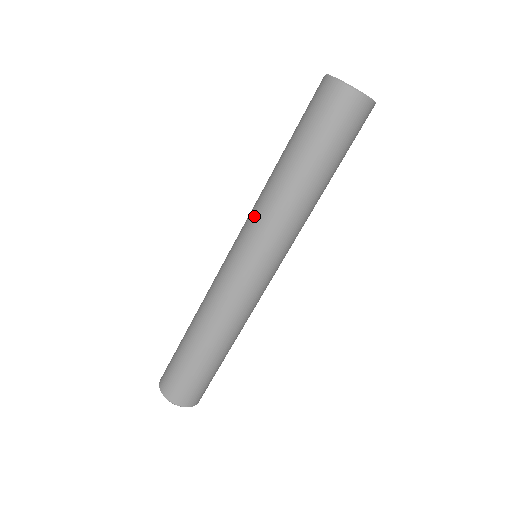
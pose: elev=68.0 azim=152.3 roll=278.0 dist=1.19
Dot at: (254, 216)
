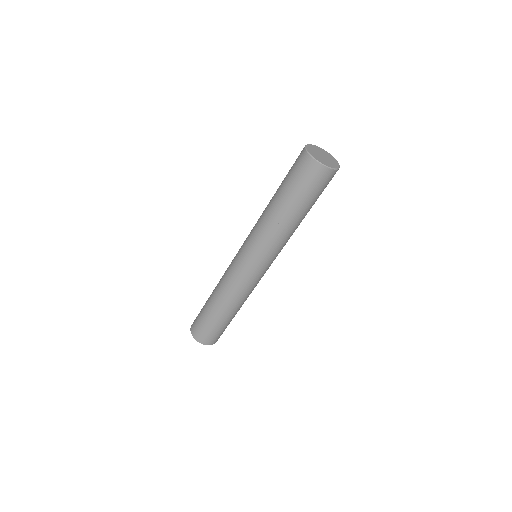
Dot at: (253, 232)
